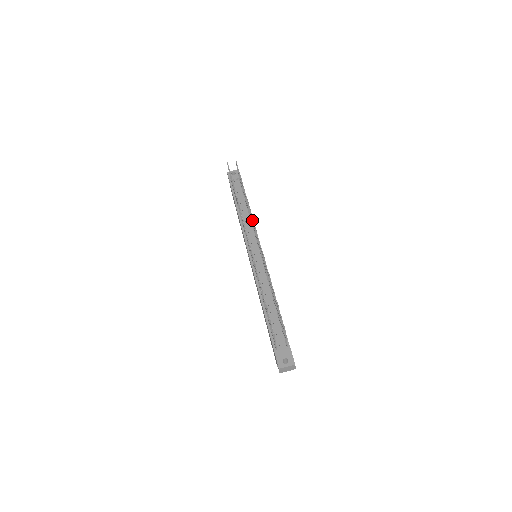
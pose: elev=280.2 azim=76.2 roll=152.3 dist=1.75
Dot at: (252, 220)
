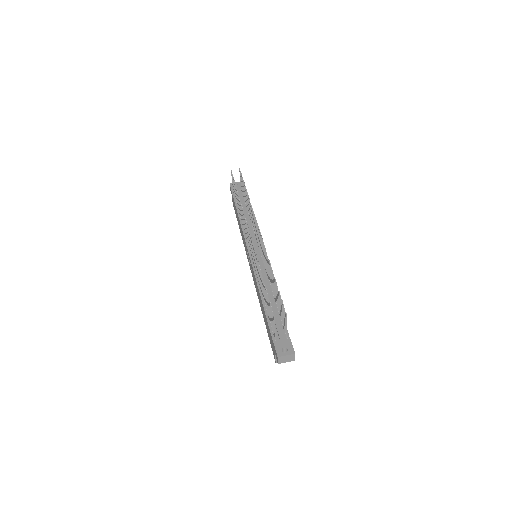
Dot at: (254, 218)
